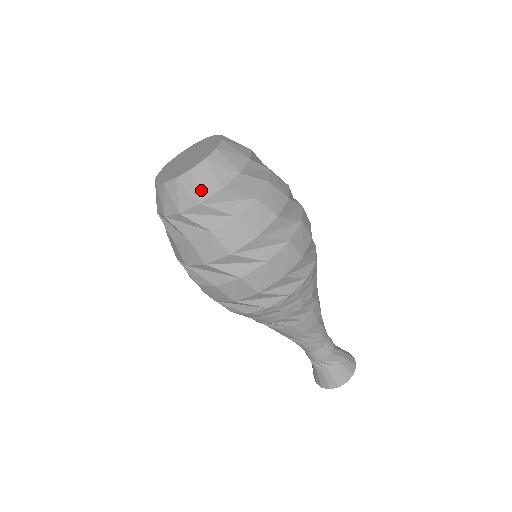
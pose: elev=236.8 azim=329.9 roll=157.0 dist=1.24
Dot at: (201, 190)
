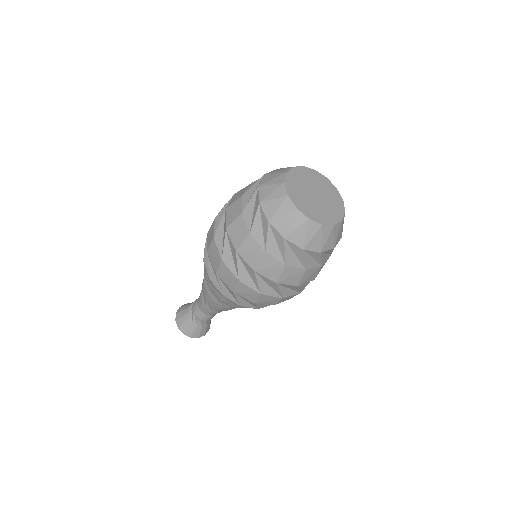
Dot at: (296, 234)
